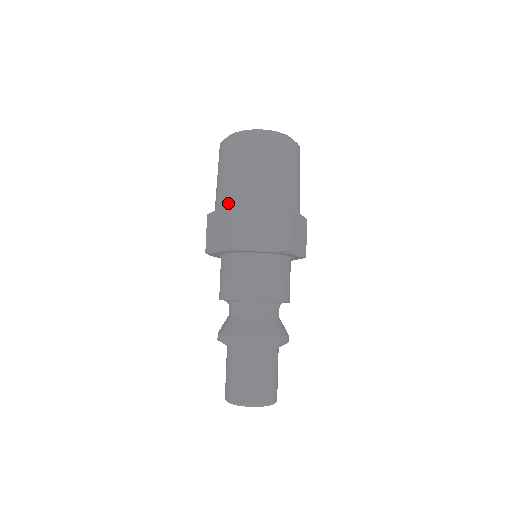
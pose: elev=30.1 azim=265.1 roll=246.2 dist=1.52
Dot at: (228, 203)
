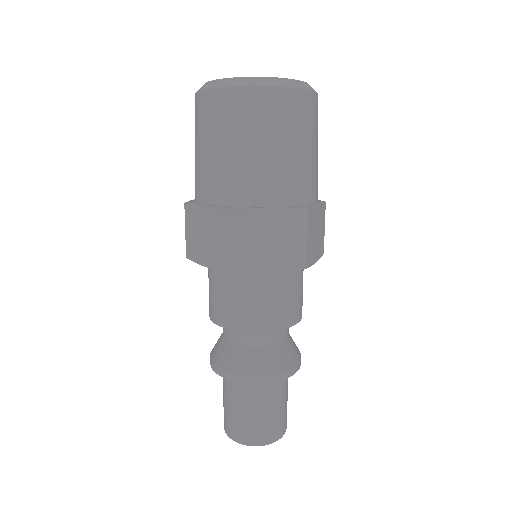
Dot at: (215, 198)
